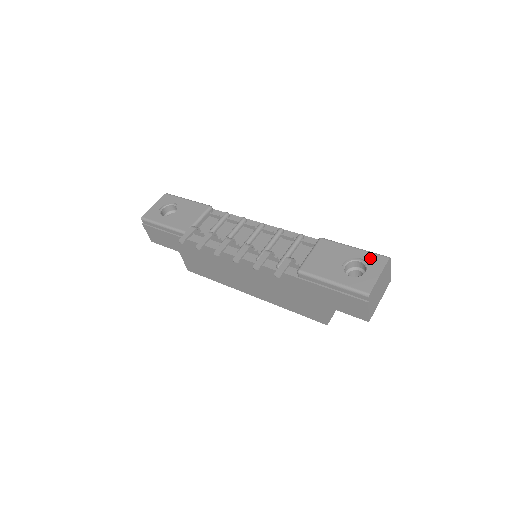
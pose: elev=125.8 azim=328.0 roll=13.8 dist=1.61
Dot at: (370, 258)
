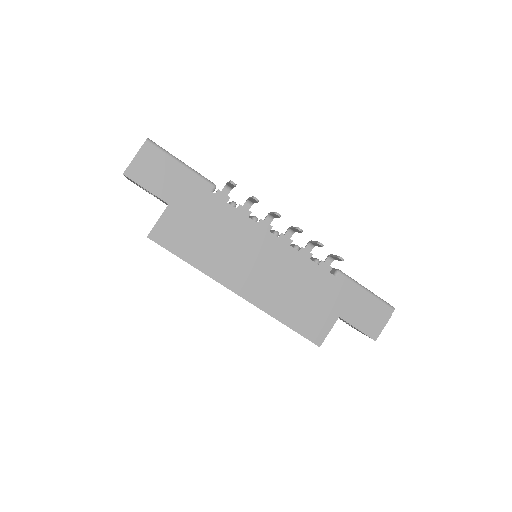
Dot at: occluded
